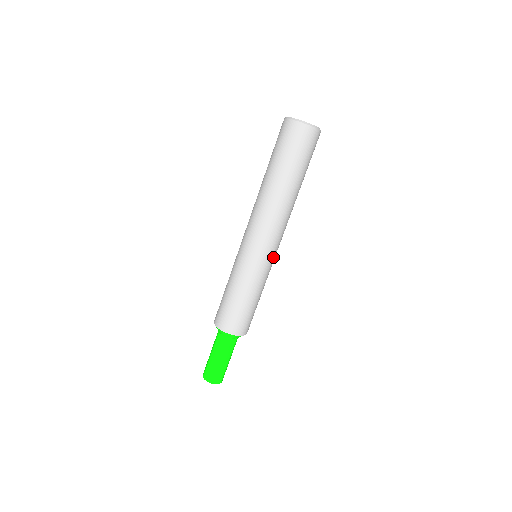
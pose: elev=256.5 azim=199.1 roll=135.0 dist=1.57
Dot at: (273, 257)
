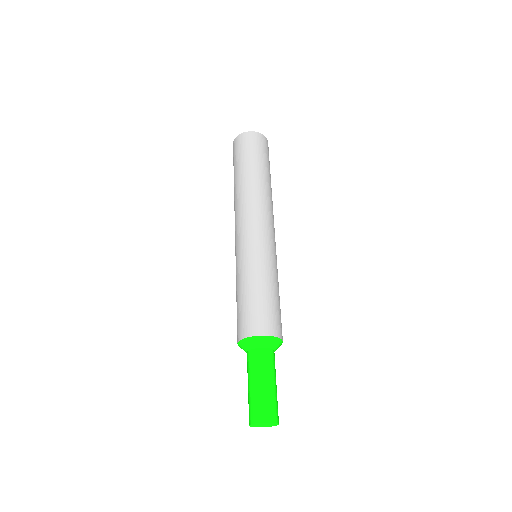
Dot at: (273, 244)
